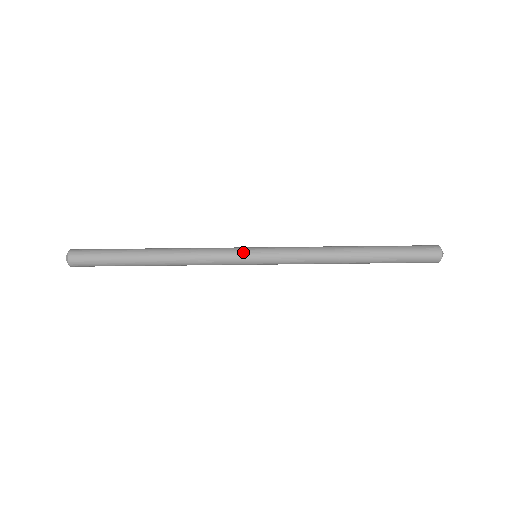
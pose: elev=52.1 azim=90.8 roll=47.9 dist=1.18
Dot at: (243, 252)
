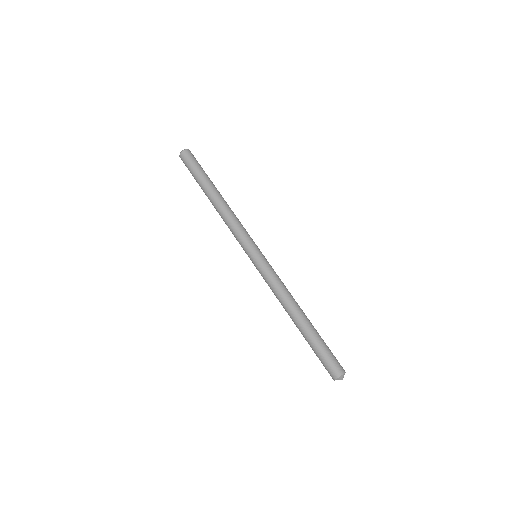
Dot at: occluded
